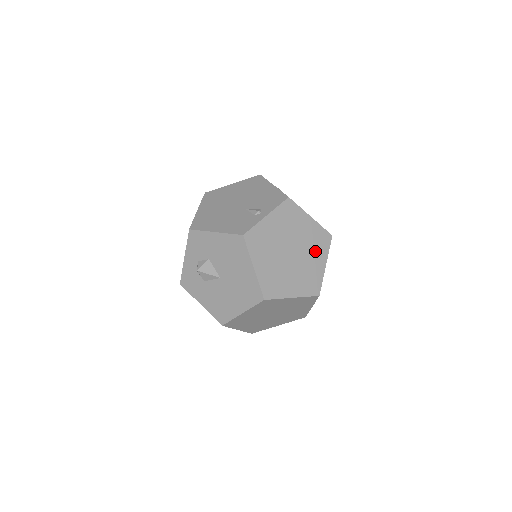
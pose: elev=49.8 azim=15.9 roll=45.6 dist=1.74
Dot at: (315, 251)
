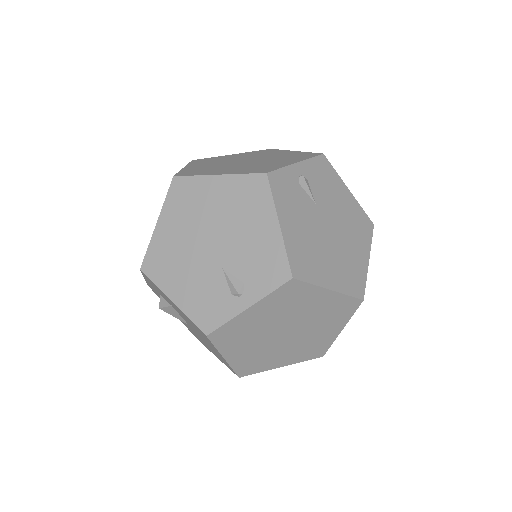
Dot at: (328, 322)
